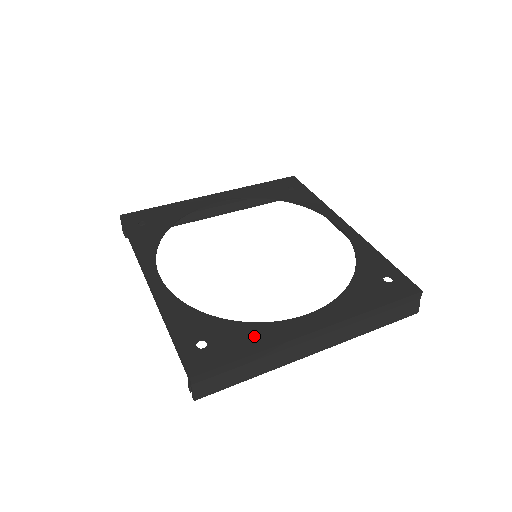
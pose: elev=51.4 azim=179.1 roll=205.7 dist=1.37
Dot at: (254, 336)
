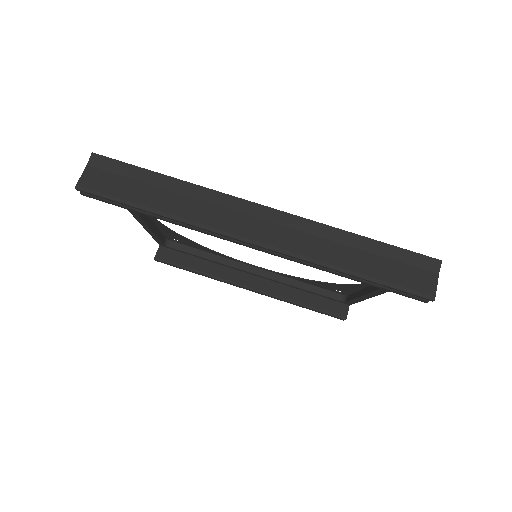
Dot at: occluded
